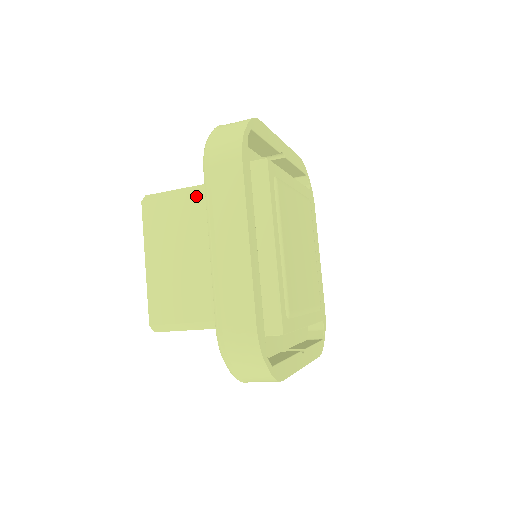
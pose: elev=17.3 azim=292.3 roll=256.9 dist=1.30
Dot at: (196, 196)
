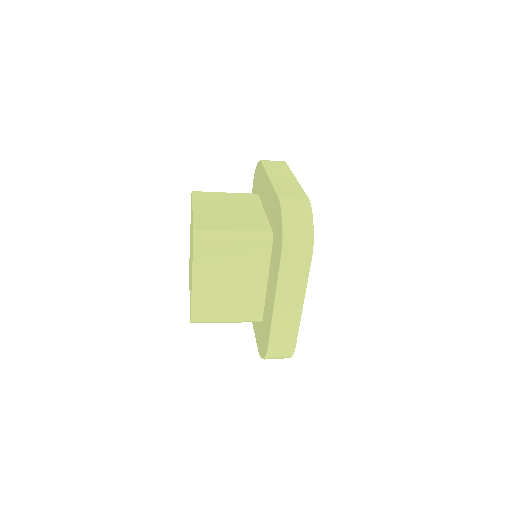
Dot at: (245, 243)
